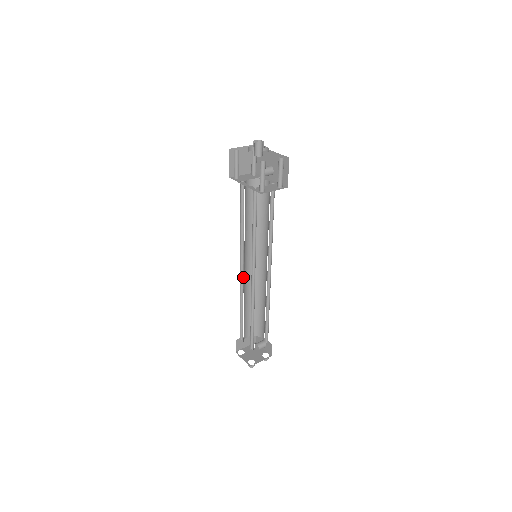
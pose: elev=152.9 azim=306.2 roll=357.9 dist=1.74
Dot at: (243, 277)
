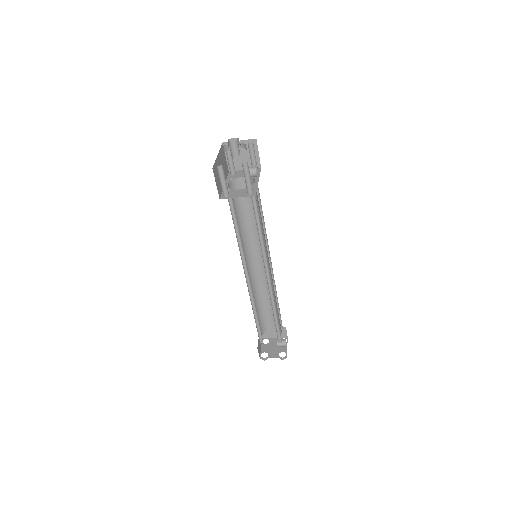
Dot at: (253, 272)
